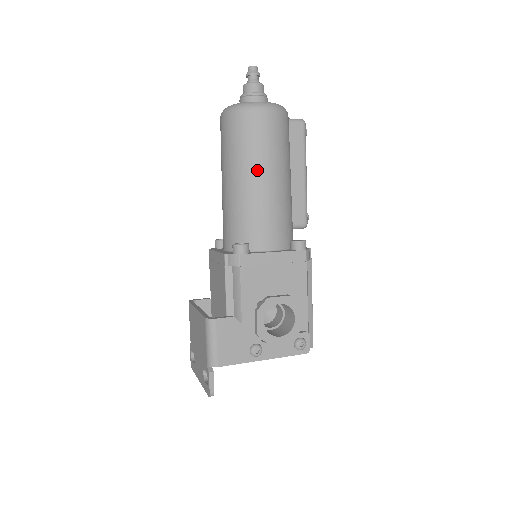
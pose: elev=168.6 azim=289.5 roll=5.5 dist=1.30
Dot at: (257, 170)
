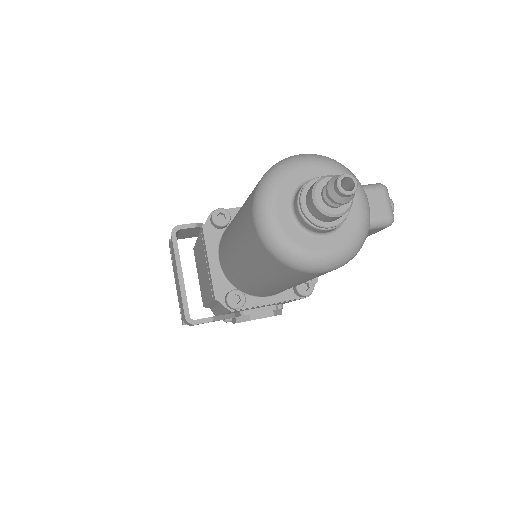
Dot at: (280, 285)
